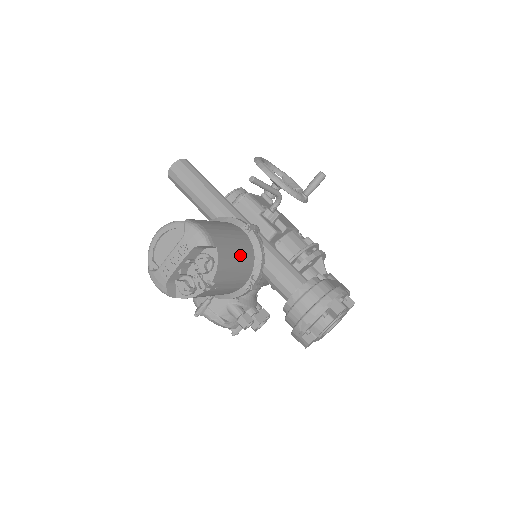
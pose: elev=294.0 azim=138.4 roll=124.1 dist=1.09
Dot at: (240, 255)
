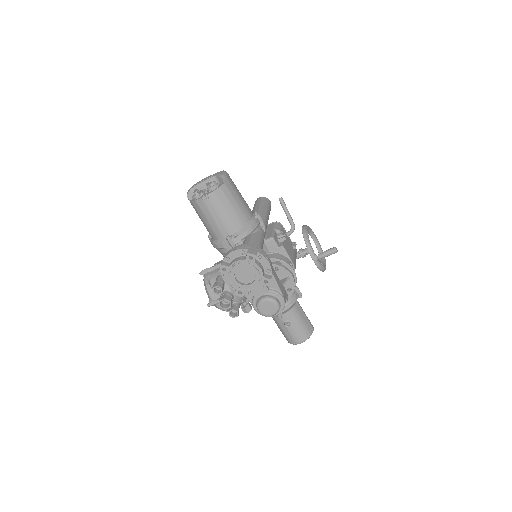
Dot at: (235, 209)
